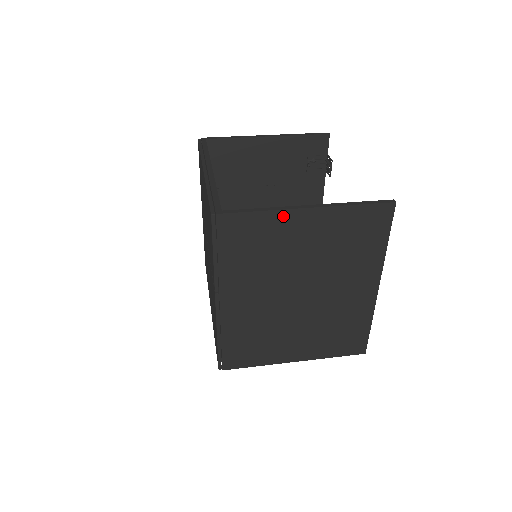
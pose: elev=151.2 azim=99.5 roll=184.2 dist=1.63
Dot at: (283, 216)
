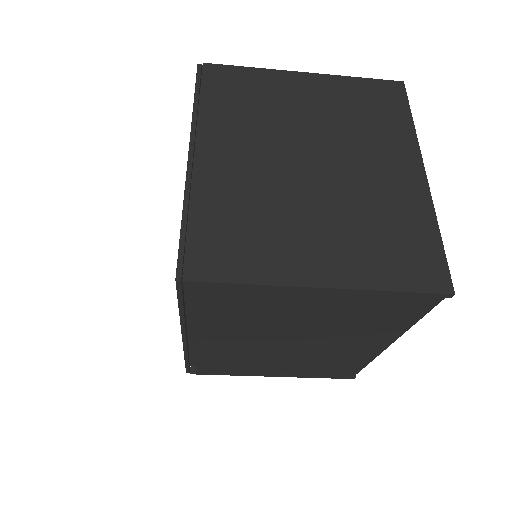
Dot at: (277, 75)
